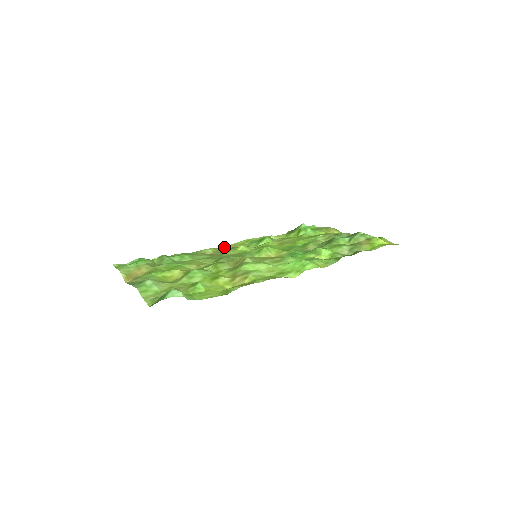
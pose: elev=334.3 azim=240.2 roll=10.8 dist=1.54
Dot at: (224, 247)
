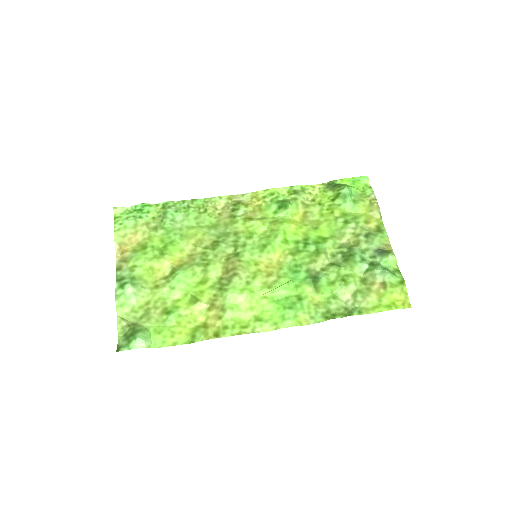
Dot at: (242, 196)
